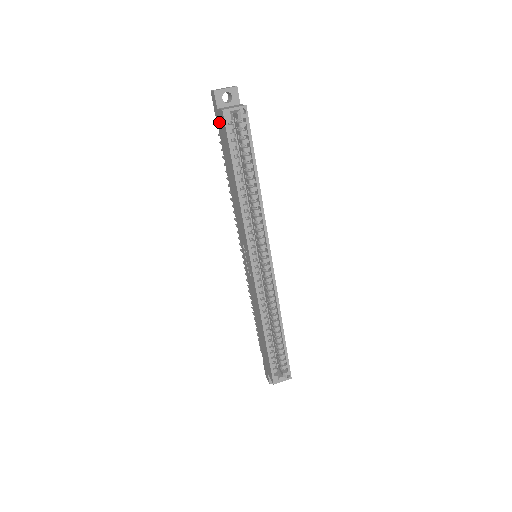
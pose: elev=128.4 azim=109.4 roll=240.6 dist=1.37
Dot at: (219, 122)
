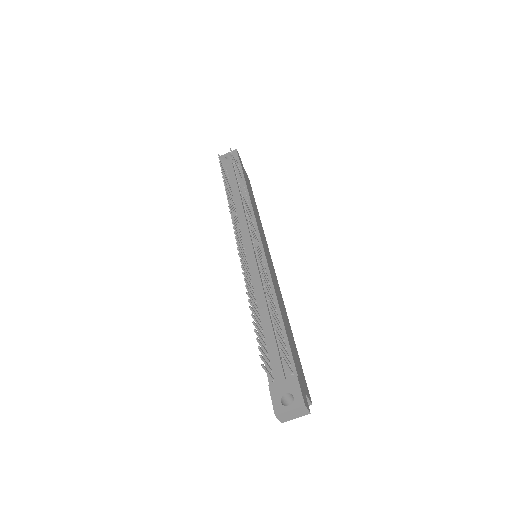
Dot at: occluded
